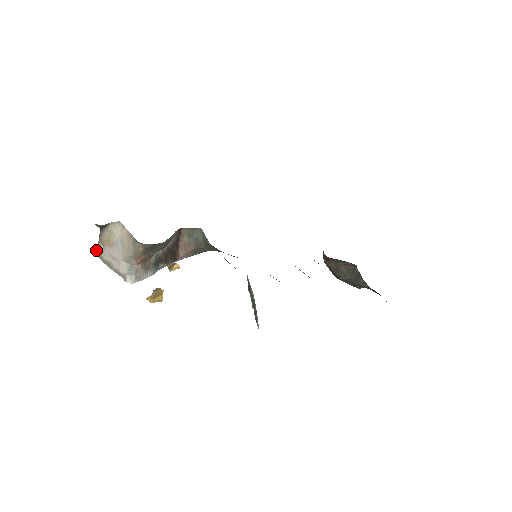
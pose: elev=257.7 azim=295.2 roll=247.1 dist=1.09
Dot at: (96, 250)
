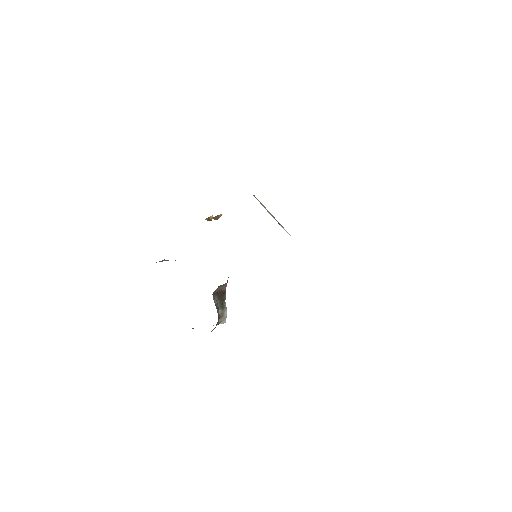
Dot at: occluded
